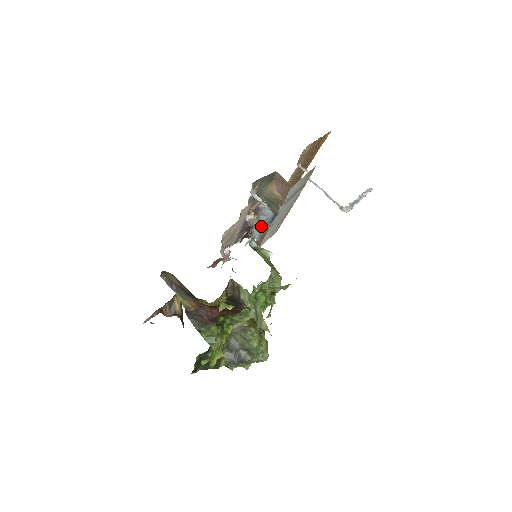
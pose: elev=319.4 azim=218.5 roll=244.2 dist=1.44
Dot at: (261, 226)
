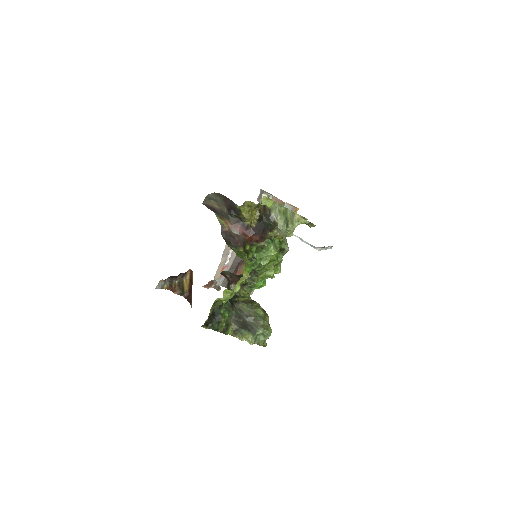
Dot at: occluded
